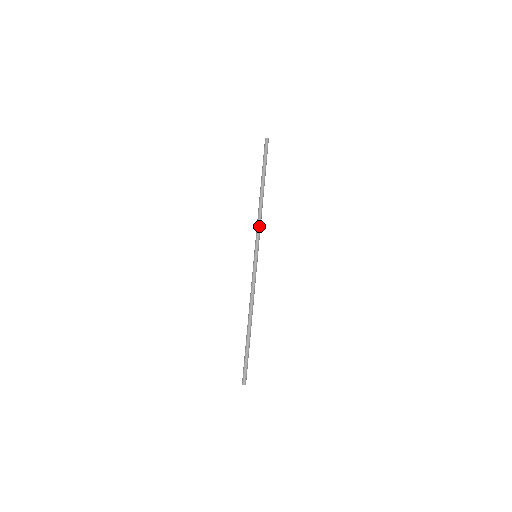
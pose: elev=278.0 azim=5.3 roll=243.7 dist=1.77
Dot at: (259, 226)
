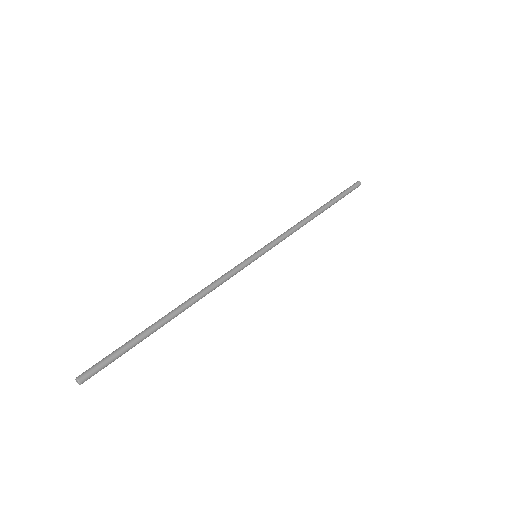
Dot at: (288, 235)
